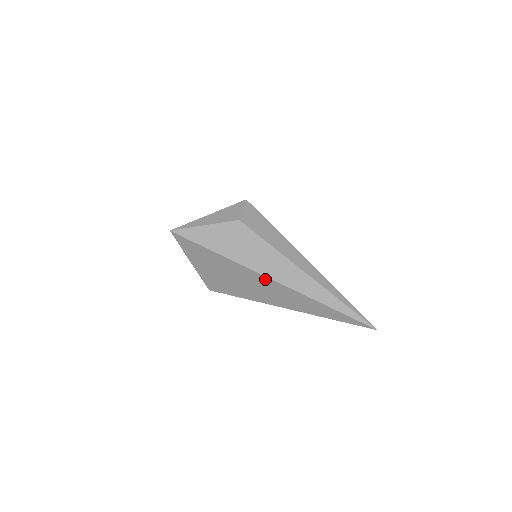
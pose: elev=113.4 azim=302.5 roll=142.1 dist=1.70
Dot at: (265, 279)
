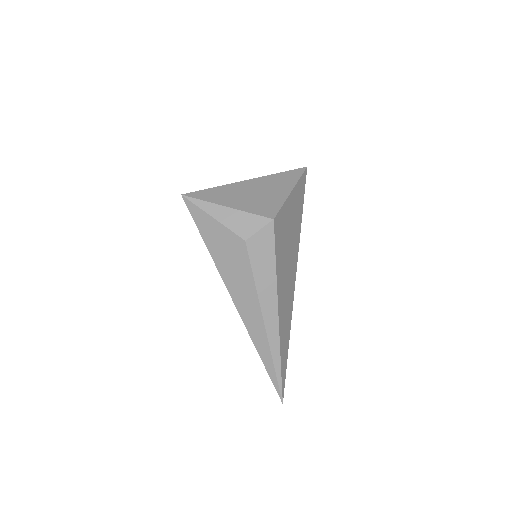
Dot at: (232, 299)
